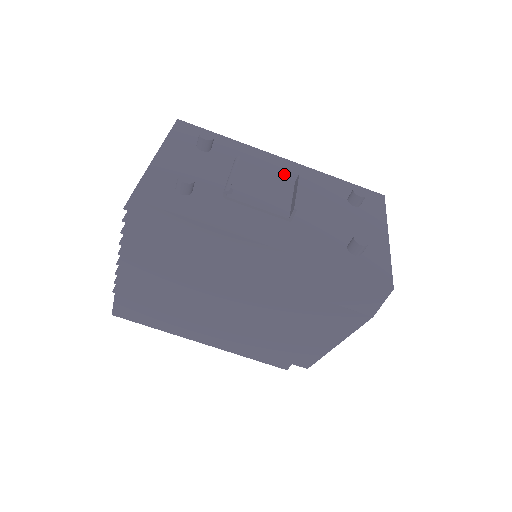
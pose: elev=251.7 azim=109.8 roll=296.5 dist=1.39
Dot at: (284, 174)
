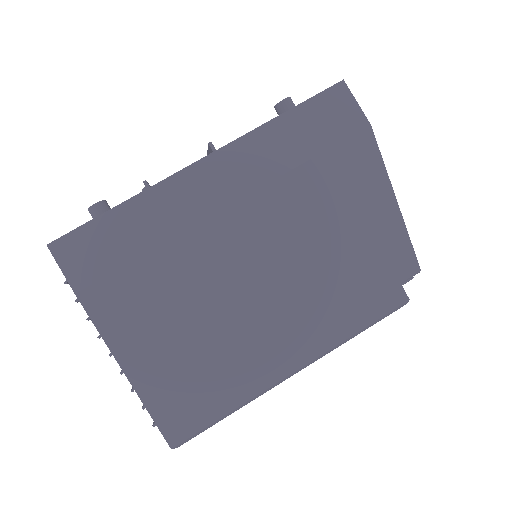
Dot at: occluded
